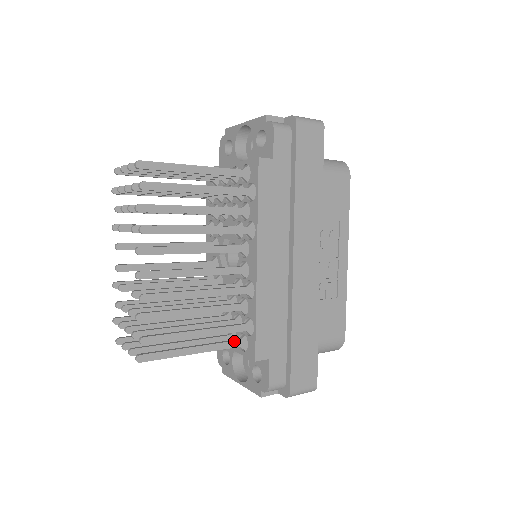
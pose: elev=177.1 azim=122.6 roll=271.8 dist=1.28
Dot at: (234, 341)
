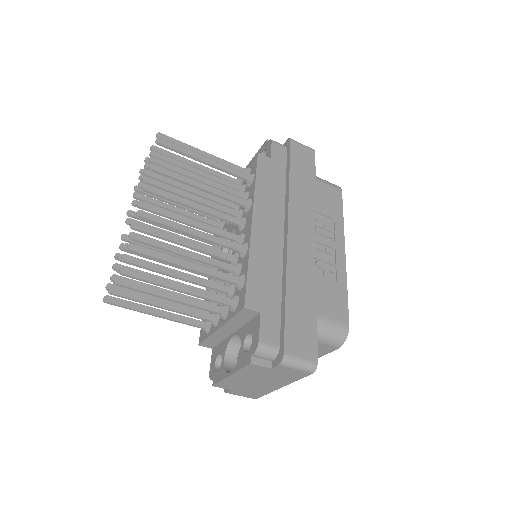
Dot at: (224, 297)
